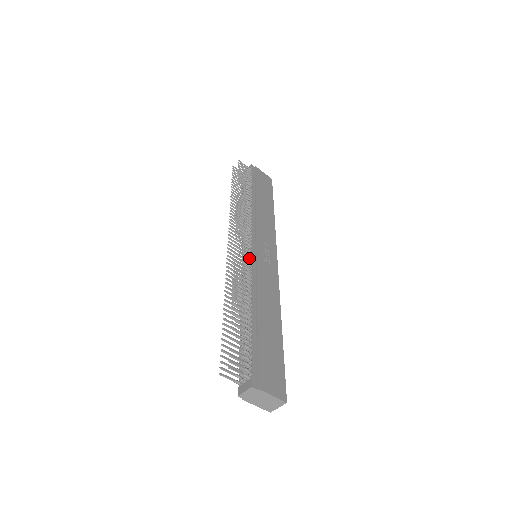
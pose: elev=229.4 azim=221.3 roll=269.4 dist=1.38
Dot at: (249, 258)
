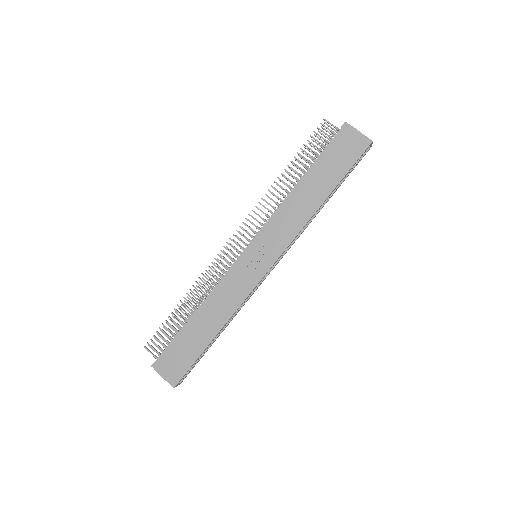
Dot at: (233, 261)
